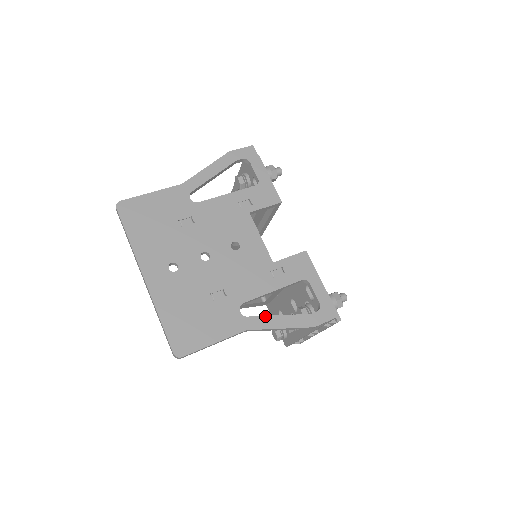
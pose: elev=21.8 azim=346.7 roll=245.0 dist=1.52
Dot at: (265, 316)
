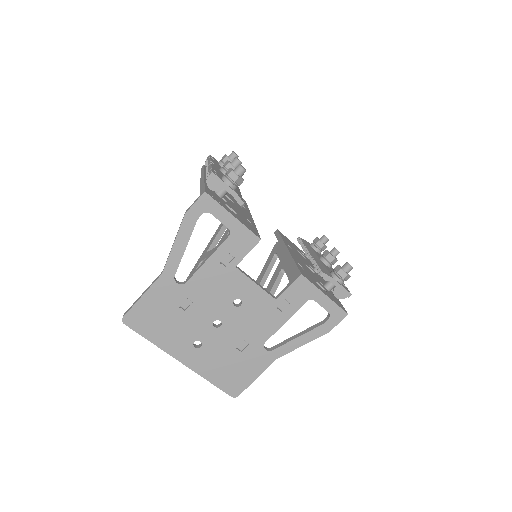
Dot at: (286, 343)
